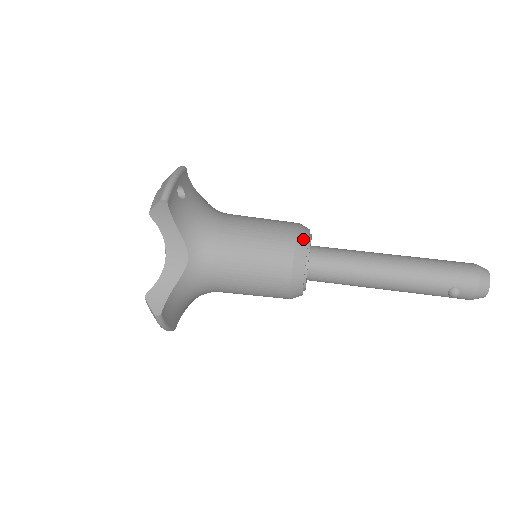
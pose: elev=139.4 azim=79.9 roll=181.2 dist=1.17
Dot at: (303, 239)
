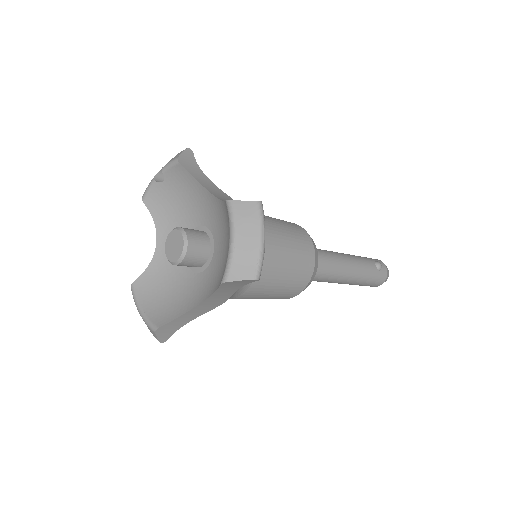
Dot at: occluded
